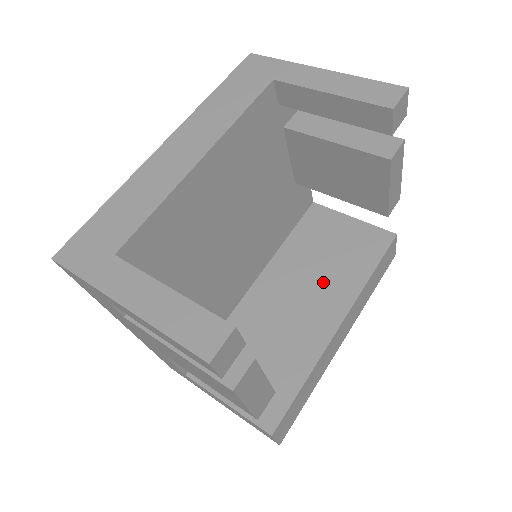
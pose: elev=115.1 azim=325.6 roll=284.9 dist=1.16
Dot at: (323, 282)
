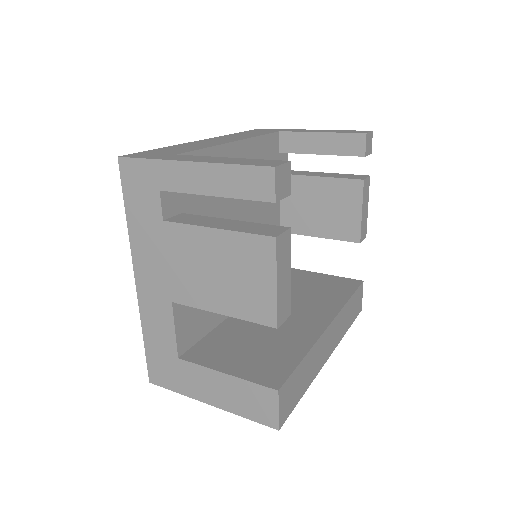
Dot at: (308, 303)
